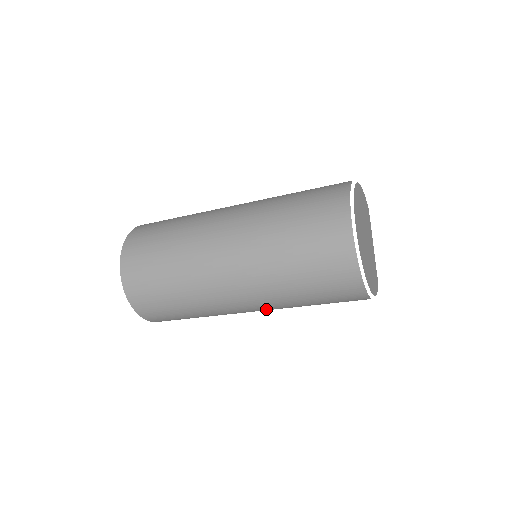
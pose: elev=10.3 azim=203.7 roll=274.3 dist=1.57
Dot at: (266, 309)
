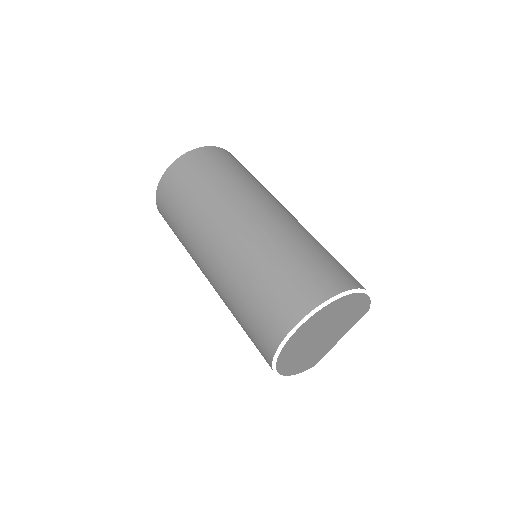
Dot at: occluded
